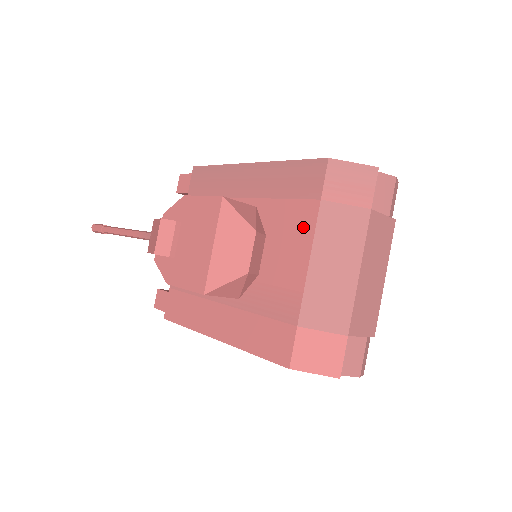
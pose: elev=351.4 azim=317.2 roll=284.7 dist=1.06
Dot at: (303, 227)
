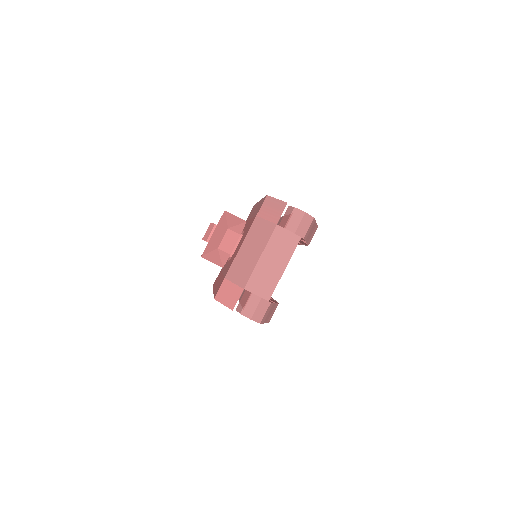
Dot at: (248, 230)
